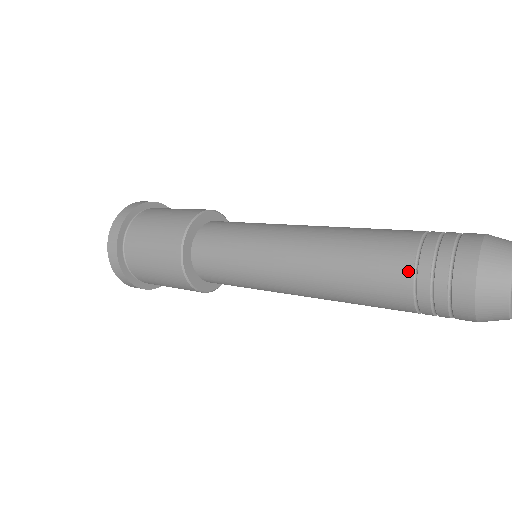
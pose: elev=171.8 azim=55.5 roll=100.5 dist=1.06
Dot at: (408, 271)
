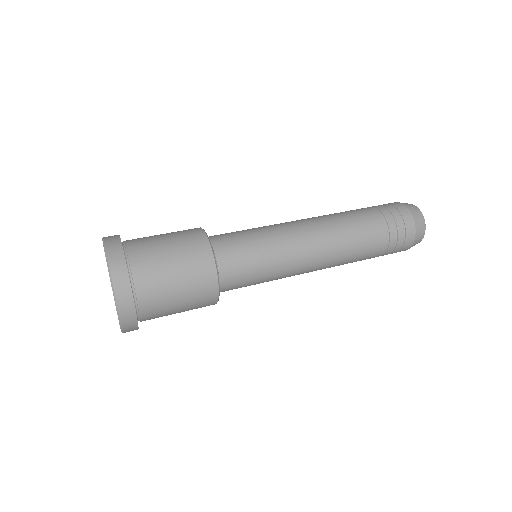
Dot at: (385, 237)
